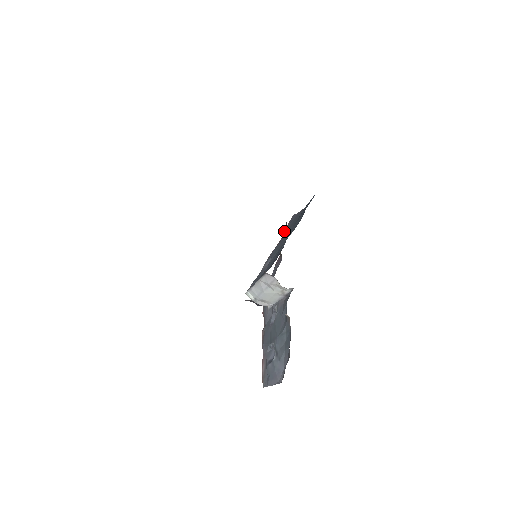
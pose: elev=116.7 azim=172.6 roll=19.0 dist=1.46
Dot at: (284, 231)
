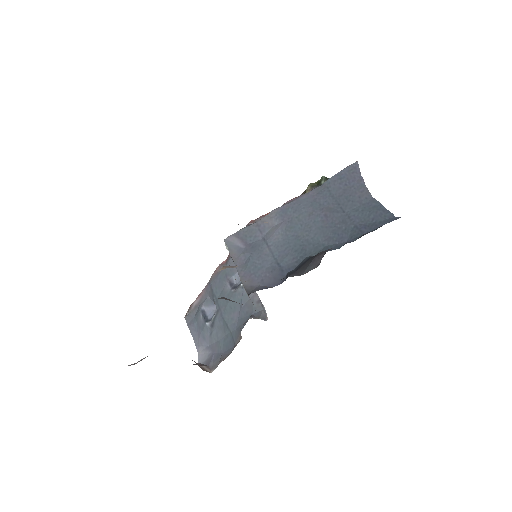
Dot at: (327, 181)
